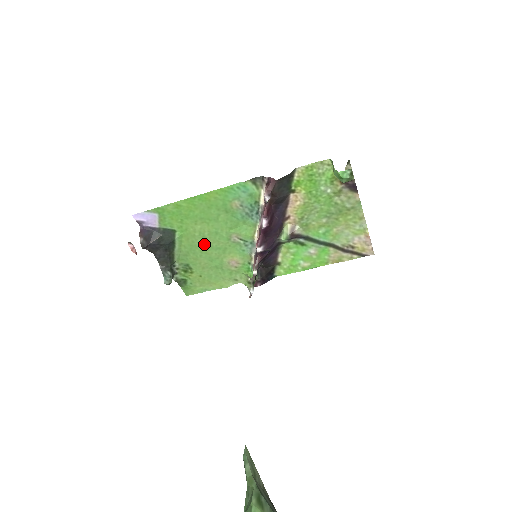
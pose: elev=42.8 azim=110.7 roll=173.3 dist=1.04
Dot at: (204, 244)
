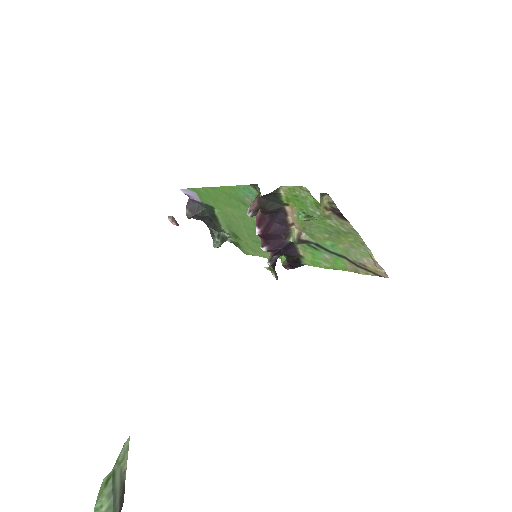
Dot at: (239, 223)
